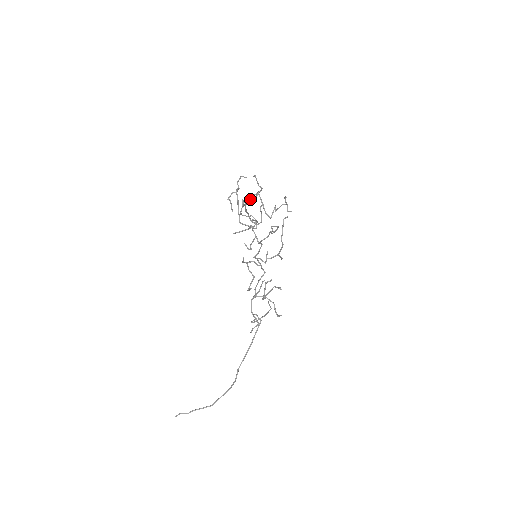
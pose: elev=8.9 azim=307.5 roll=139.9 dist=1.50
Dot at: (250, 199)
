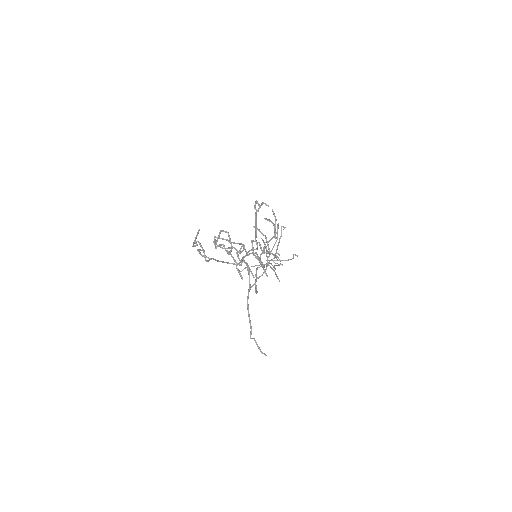
Dot at: occluded
